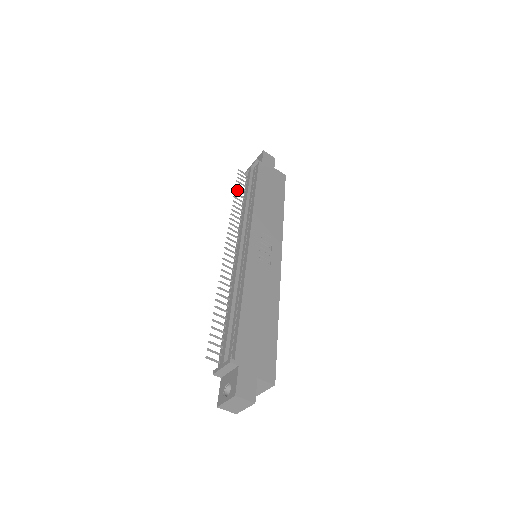
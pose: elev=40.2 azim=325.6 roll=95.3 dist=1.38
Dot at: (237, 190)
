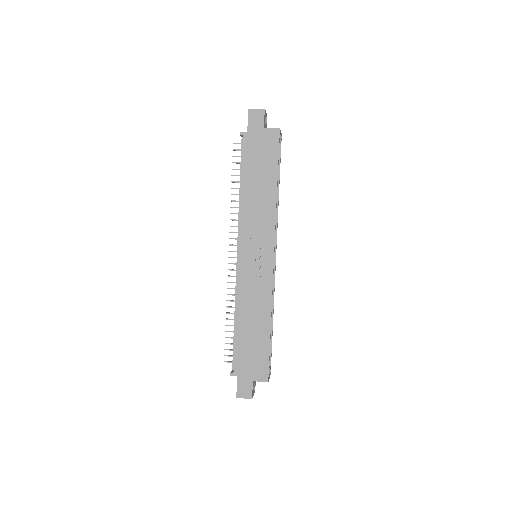
Dot at: occluded
